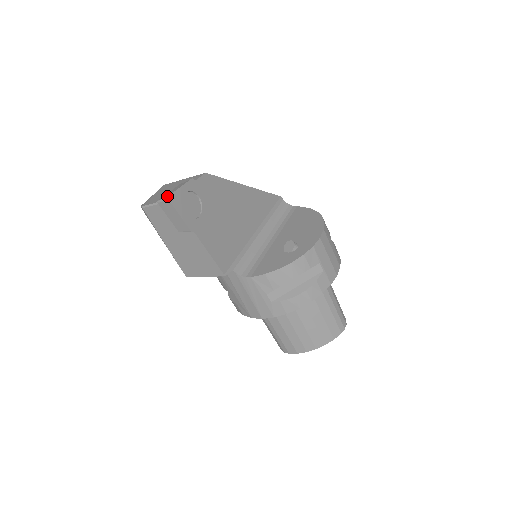
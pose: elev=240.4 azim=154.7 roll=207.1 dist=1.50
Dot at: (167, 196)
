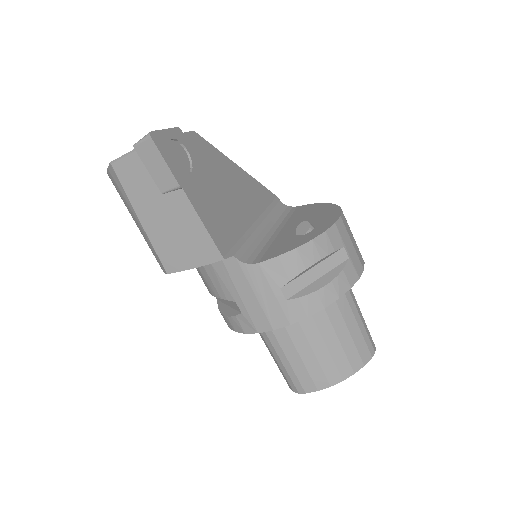
Dot at: (148, 133)
